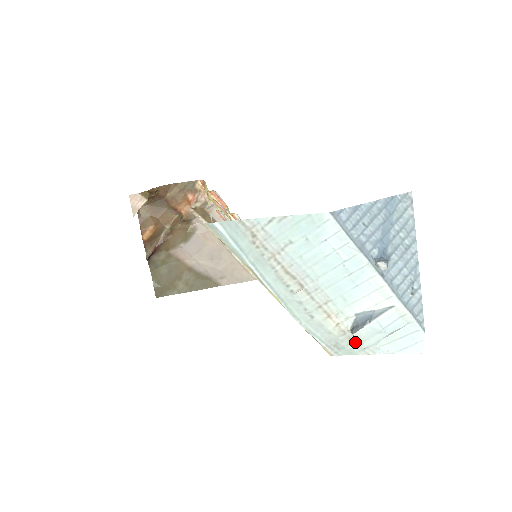
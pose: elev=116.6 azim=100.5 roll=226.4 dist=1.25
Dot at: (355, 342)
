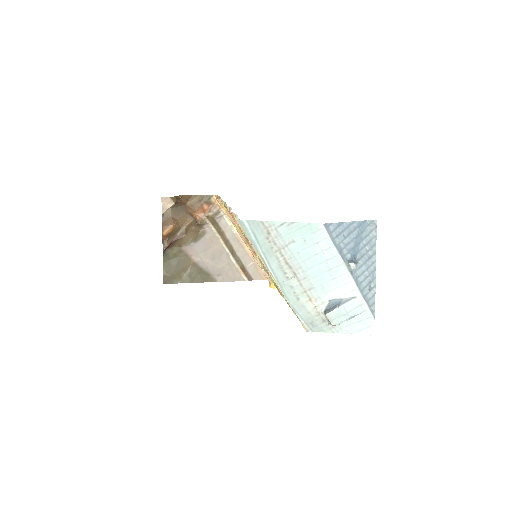
Dot at: (326, 322)
